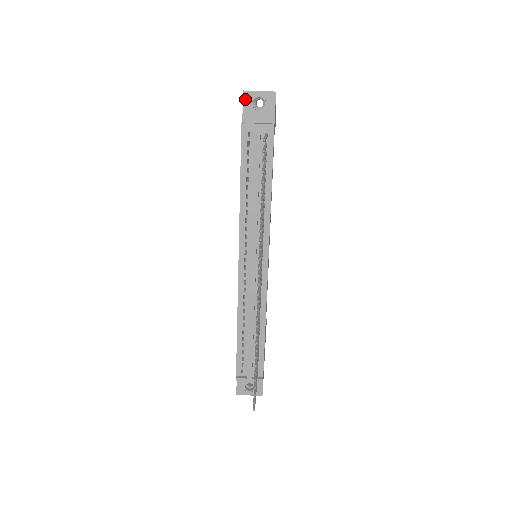
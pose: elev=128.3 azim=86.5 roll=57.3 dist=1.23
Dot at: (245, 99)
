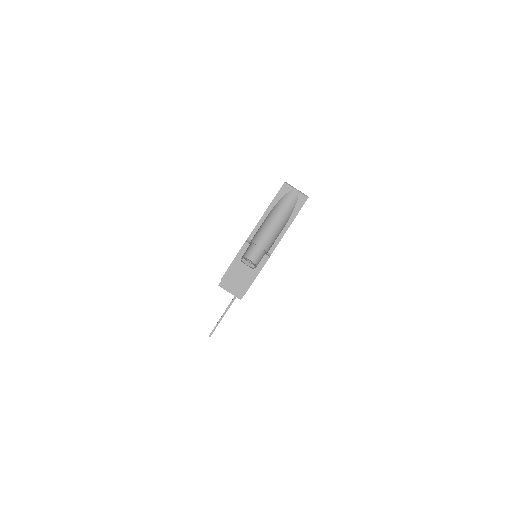
Dot at: (223, 279)
